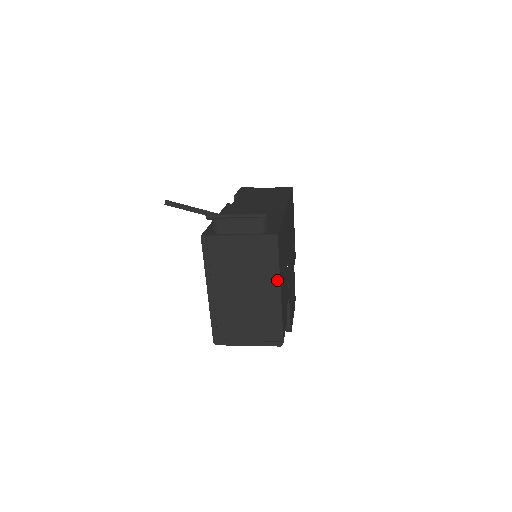
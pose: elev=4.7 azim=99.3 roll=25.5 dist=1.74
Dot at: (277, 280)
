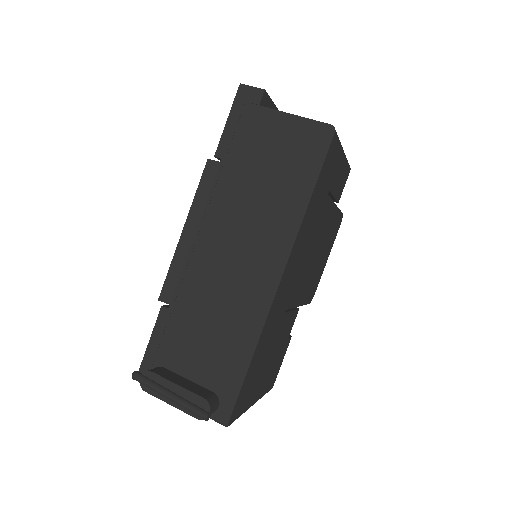
Dot at: occluded
